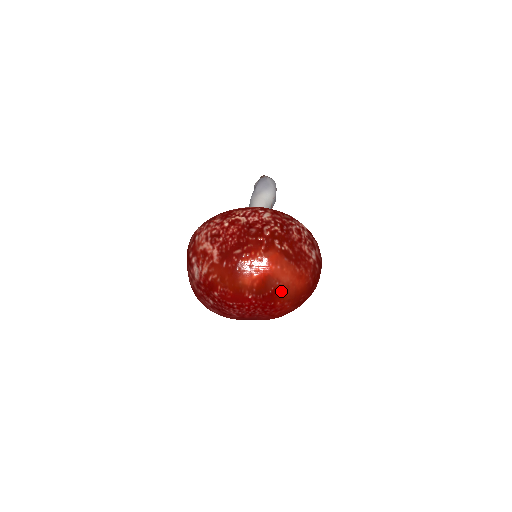
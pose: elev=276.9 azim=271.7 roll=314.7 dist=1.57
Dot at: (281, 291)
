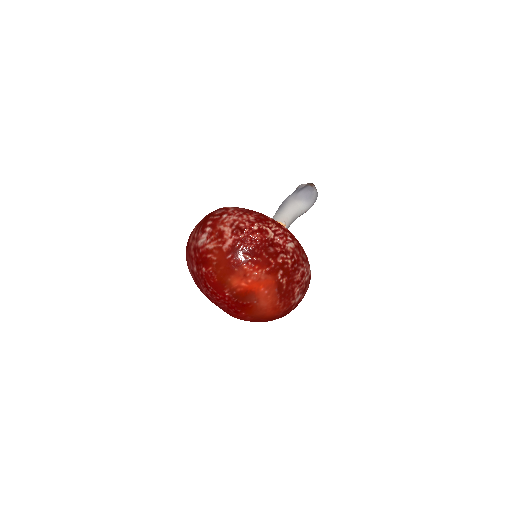
Dot at: (253, 308)
